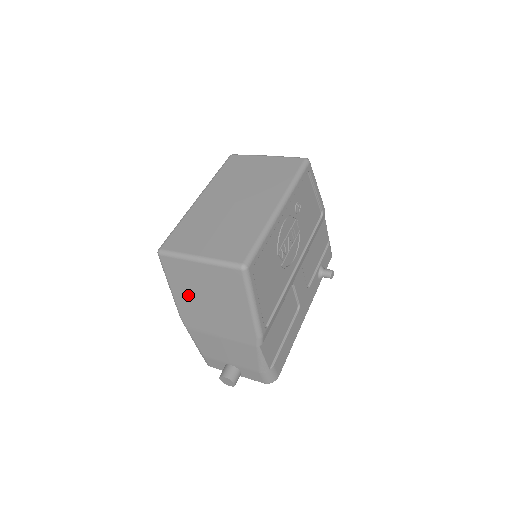
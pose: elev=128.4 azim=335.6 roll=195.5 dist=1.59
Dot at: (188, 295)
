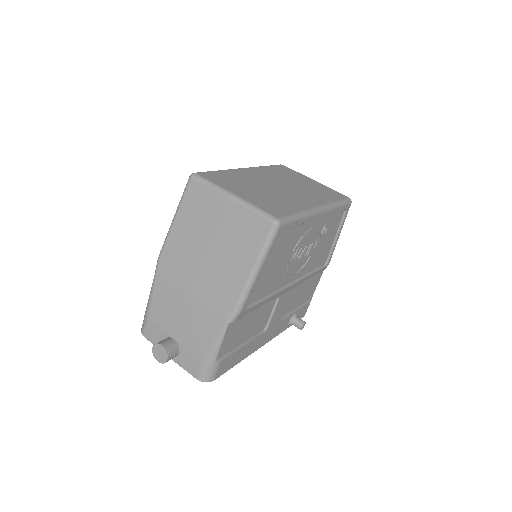
Dot at: (190, 233)
